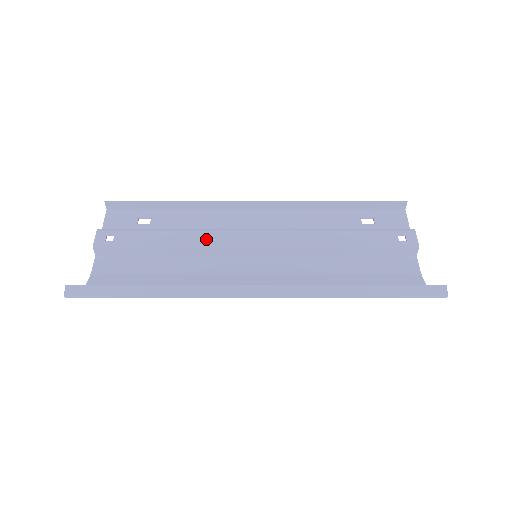
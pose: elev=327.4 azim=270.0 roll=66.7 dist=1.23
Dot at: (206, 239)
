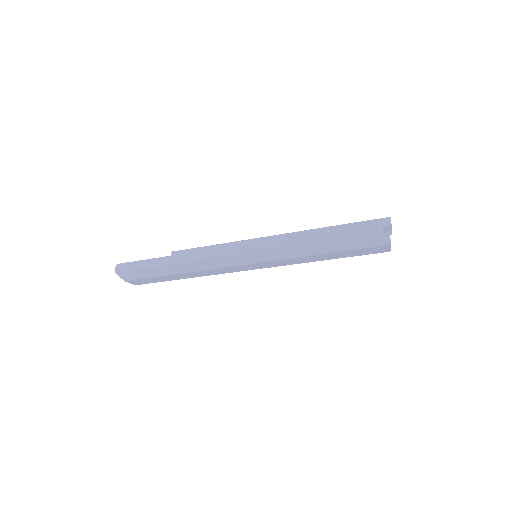
Dot at: occluded
